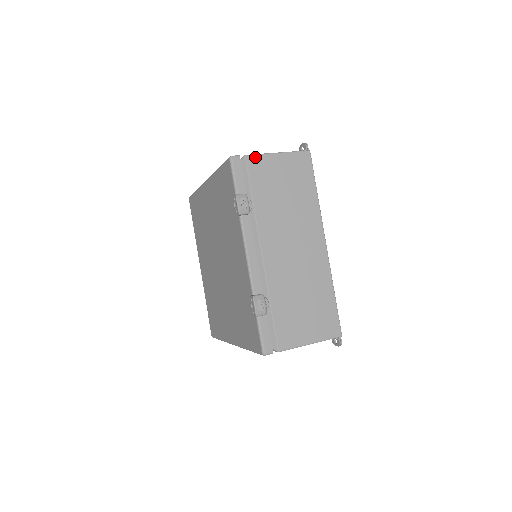
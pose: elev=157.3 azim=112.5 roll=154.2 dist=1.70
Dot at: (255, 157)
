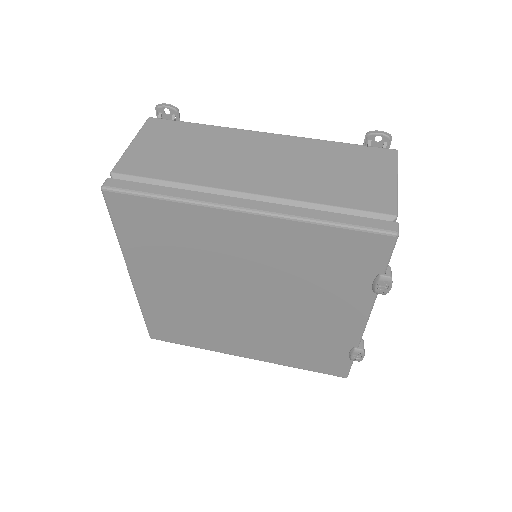
Dot at: (397, 209)
